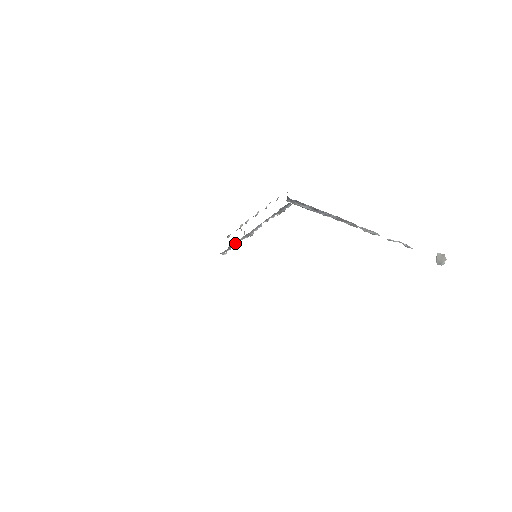
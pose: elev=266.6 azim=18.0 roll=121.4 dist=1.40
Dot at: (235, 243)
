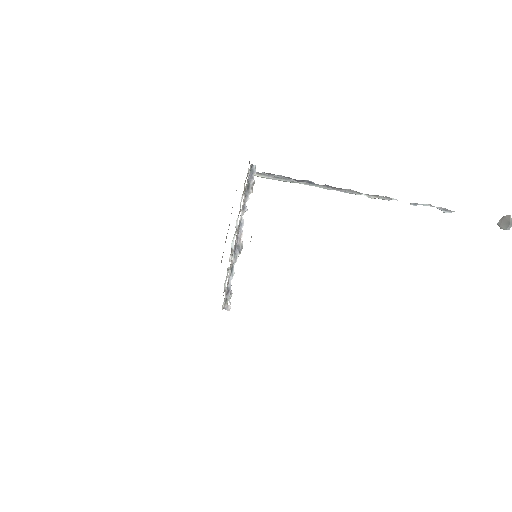
Dot at: (230, 275)
